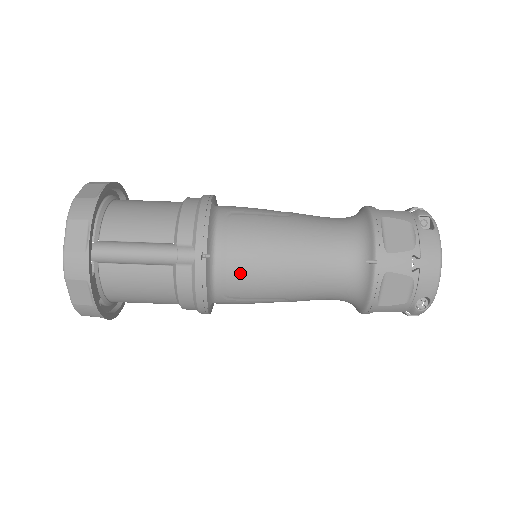
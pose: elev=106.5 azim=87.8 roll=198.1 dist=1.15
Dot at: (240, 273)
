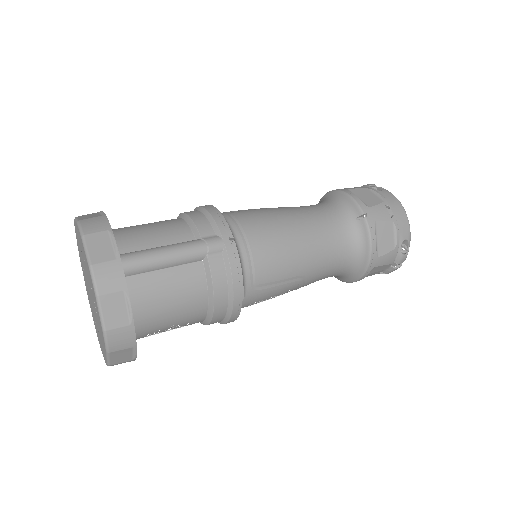
Dot at: (264, 253)
